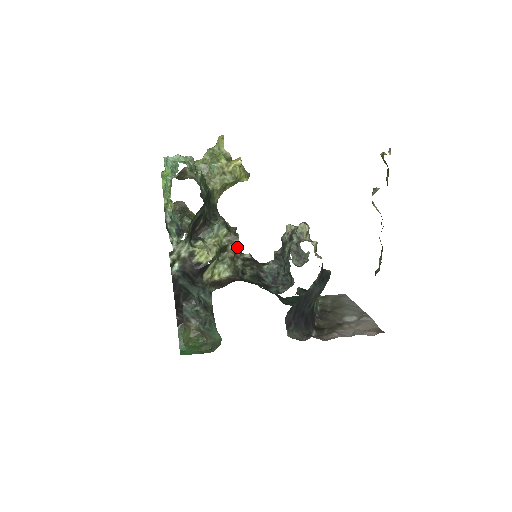
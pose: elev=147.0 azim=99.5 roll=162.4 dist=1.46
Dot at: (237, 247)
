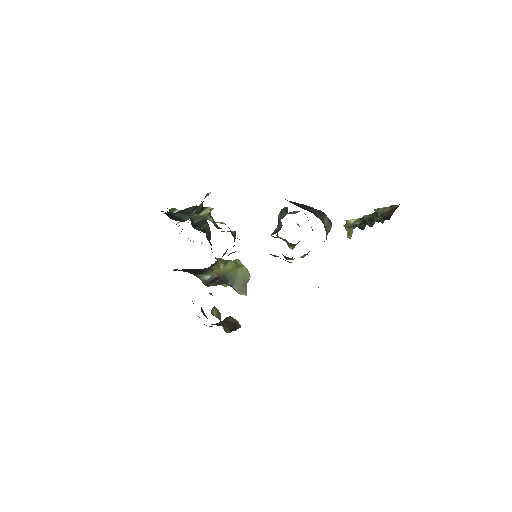
Dot at: (234, 238)
